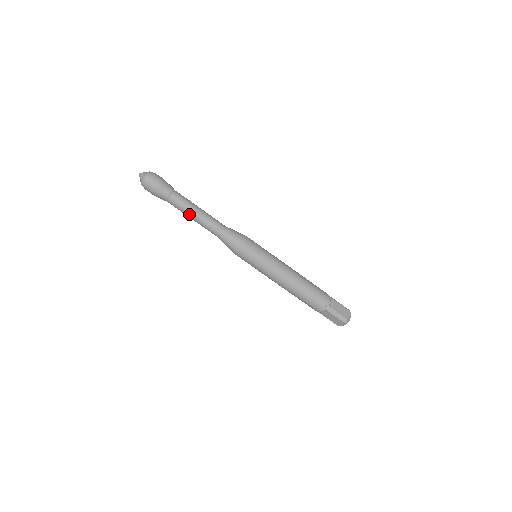
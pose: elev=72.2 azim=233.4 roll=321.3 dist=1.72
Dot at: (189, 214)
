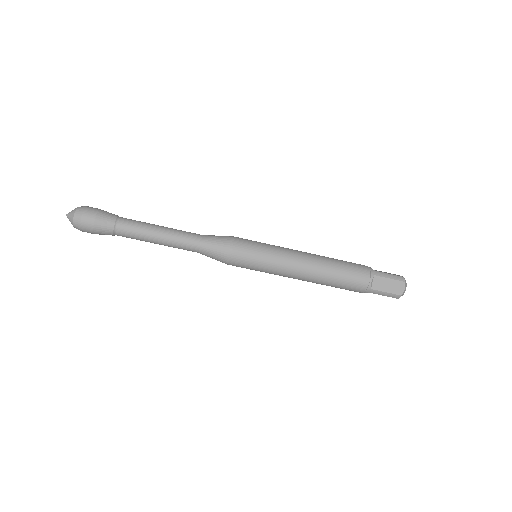
Dot at: occluded
